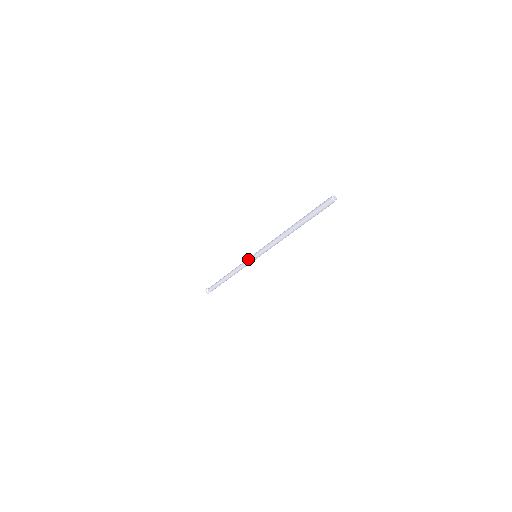
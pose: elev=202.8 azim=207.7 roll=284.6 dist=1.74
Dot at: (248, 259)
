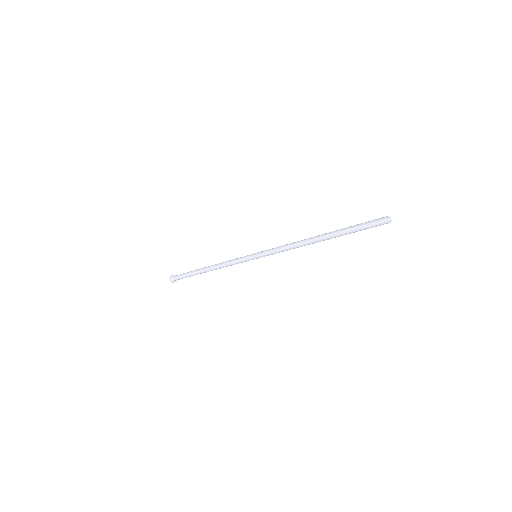
Dot at: (244, 257)
